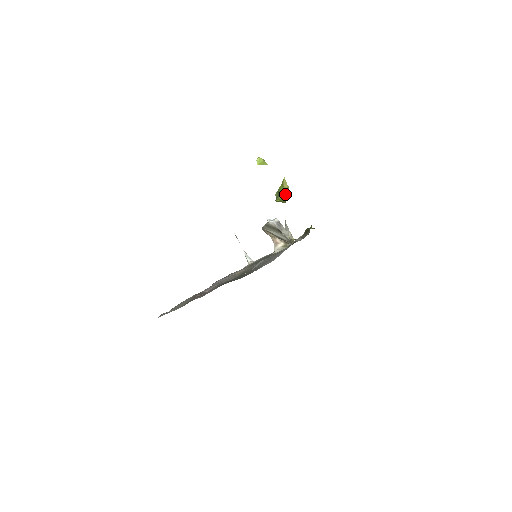
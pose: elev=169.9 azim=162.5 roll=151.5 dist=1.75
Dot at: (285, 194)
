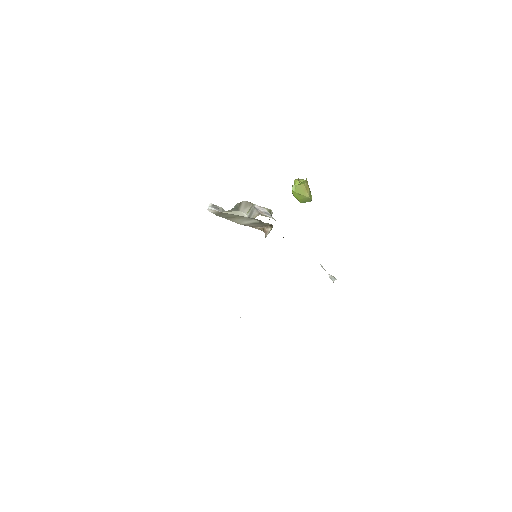
Dot at: (292, 189)
